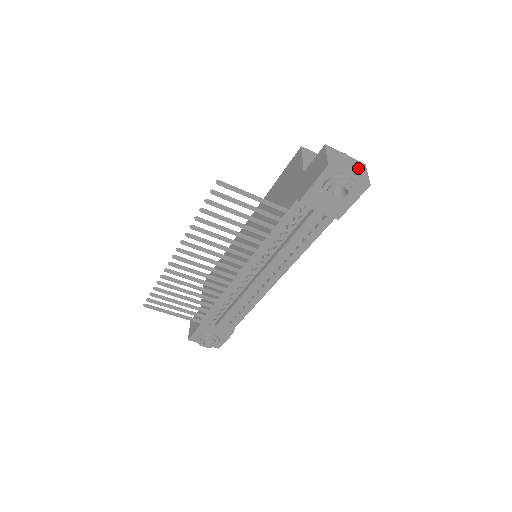
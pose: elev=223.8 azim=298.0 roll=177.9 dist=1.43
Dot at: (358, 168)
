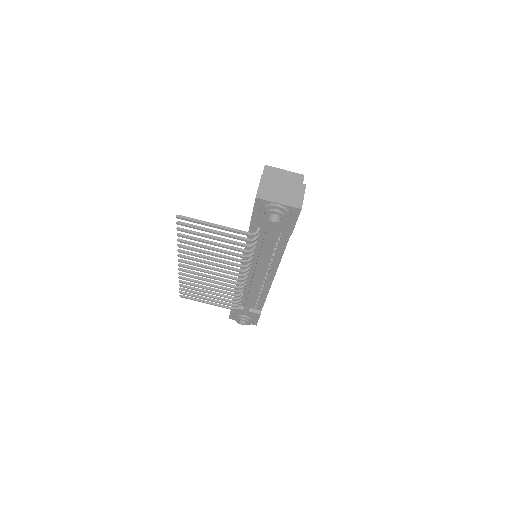
Dot at: (294, 192)
